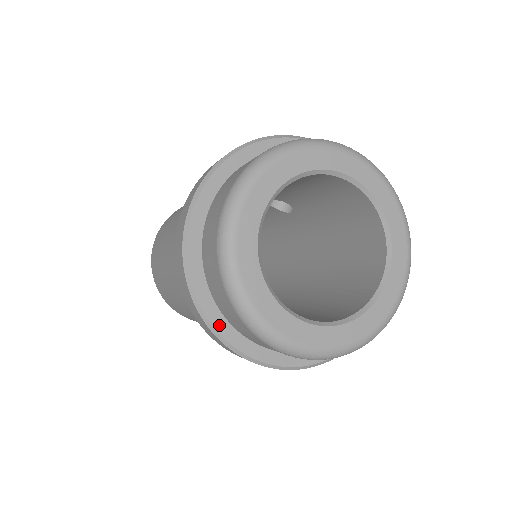
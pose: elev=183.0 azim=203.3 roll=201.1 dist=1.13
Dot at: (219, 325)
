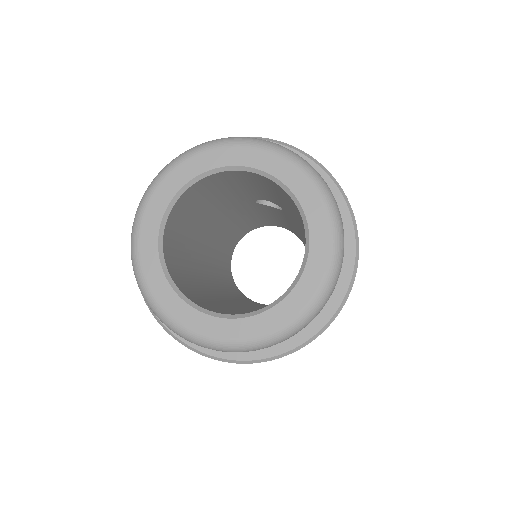
Dot at: occluded
